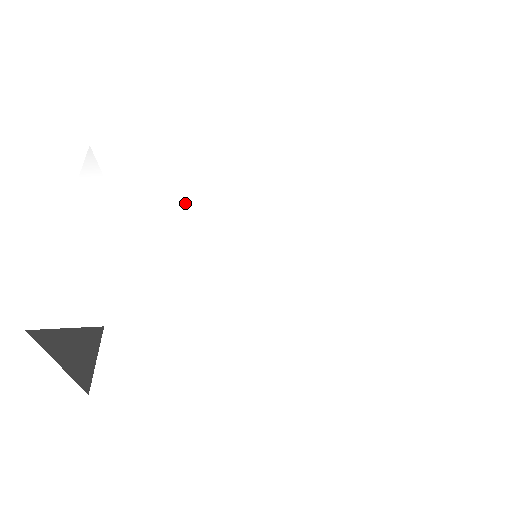
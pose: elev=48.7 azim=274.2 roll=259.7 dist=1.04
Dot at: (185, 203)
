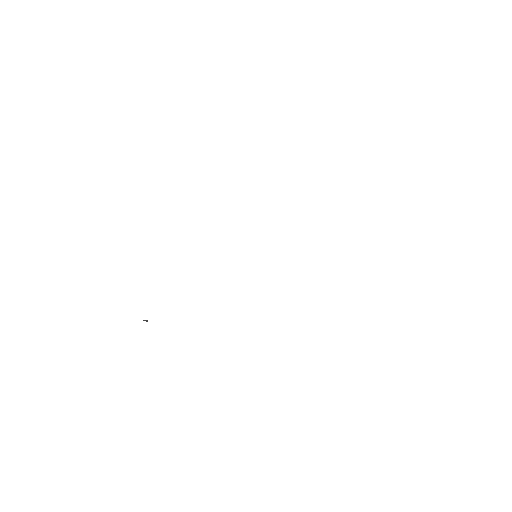
Dot at: (231, 238)
